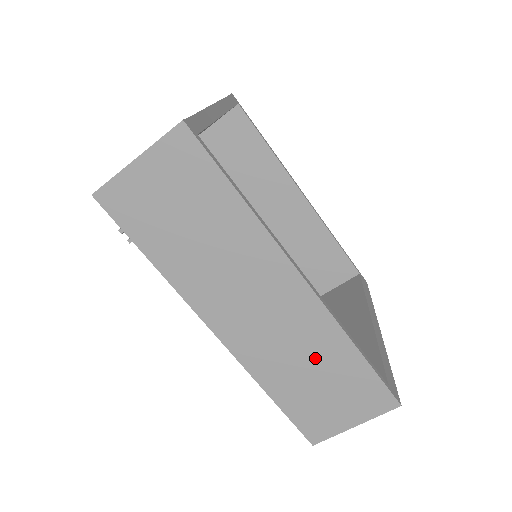
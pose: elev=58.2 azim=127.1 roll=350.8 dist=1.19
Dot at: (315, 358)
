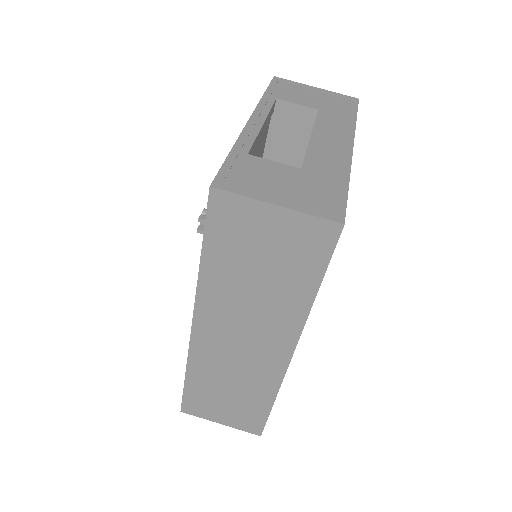
Dot at: (242, 386)
